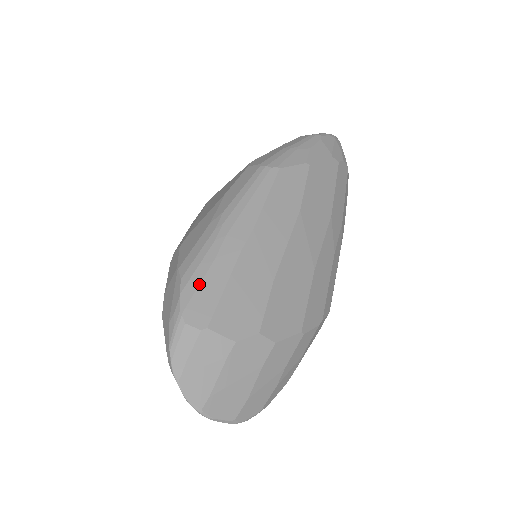
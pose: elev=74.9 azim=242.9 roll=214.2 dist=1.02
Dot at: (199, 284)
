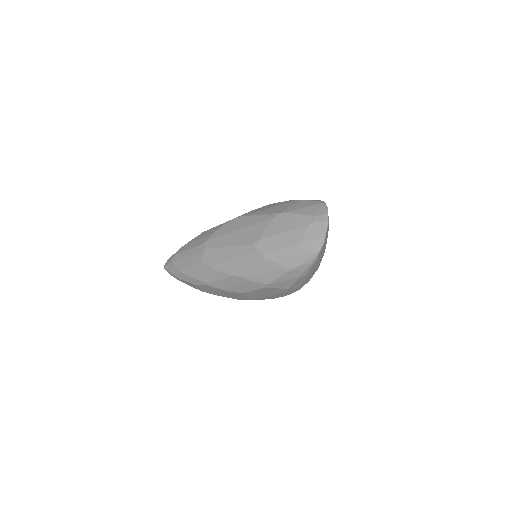
Dot at: occluded
